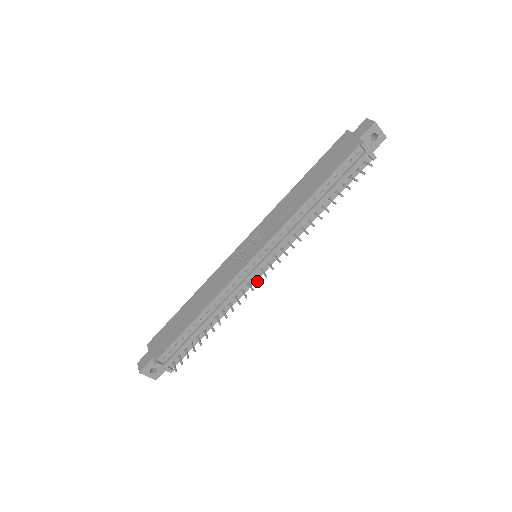
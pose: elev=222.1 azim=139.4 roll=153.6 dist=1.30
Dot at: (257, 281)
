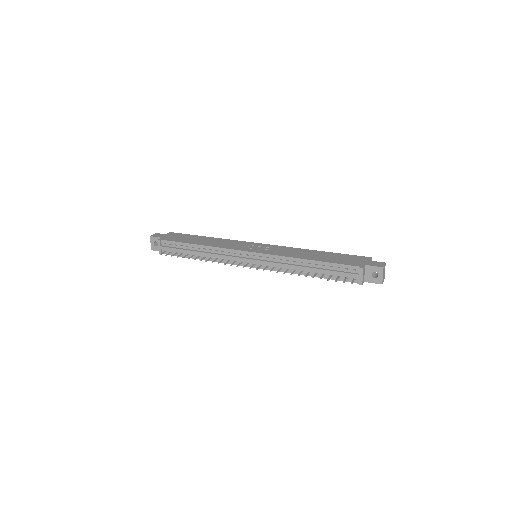
Dot at: (238, 264)
